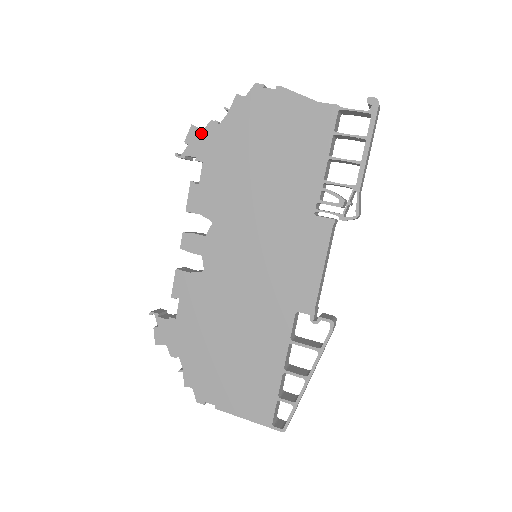
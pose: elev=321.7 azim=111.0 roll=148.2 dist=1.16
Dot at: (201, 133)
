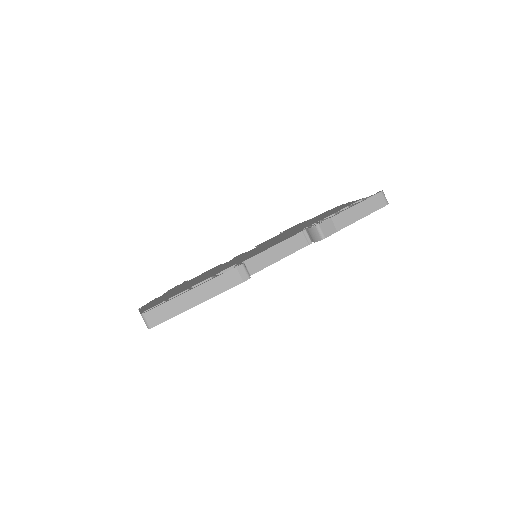
Dot at: occluded
